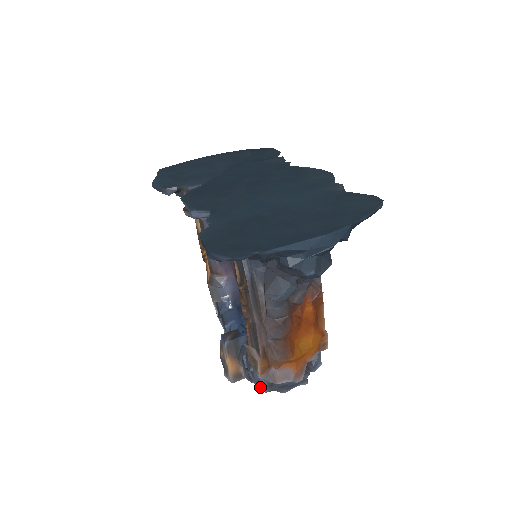
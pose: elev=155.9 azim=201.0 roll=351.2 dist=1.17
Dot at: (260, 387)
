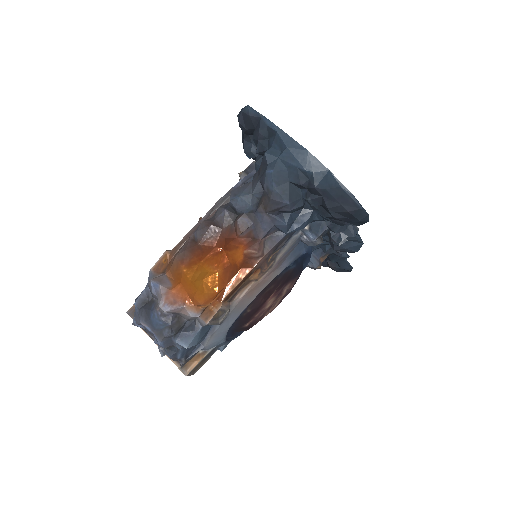
Dot at: (138, 297)
